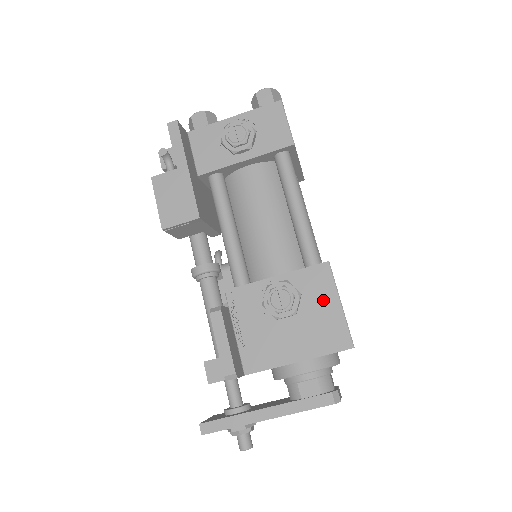
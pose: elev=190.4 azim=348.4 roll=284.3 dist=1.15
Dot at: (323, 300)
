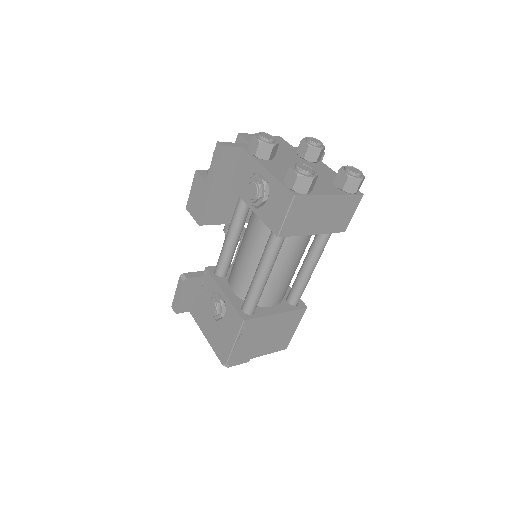
Dot at: (230, 331)
